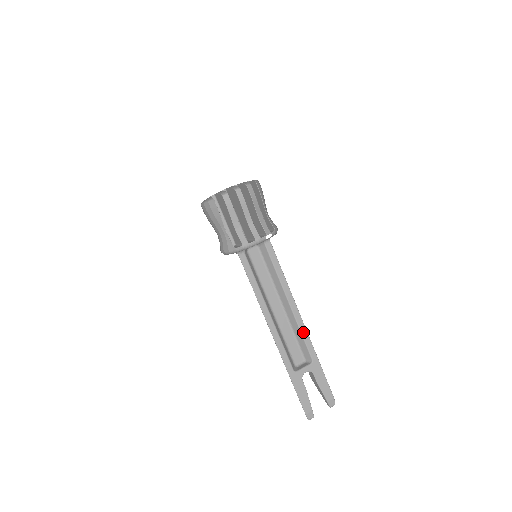
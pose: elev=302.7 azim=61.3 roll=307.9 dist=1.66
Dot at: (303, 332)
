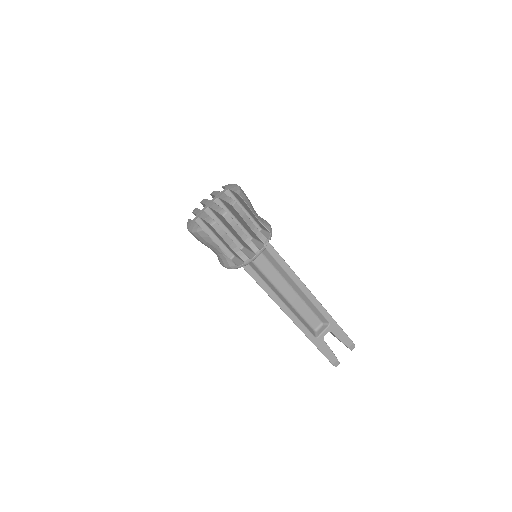
Dot at: (316, 304)
